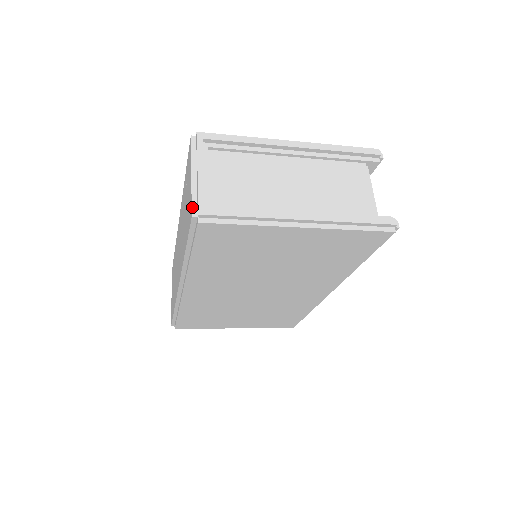
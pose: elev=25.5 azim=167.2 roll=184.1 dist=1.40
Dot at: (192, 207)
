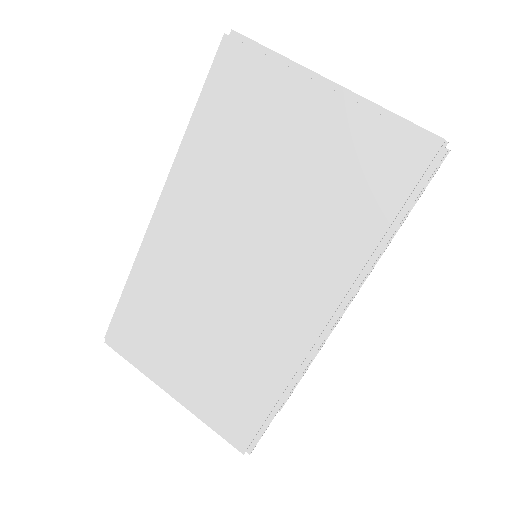
Dot at: occluded
